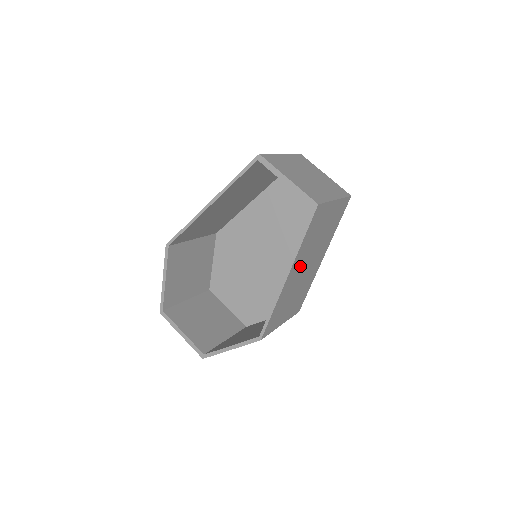
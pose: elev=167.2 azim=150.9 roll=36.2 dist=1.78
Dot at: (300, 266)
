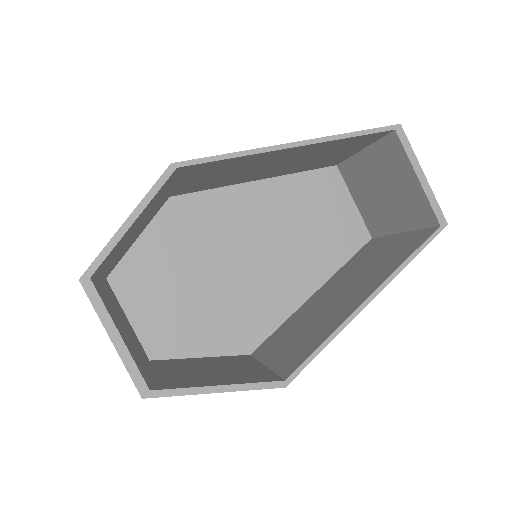
Dot at: occluded
